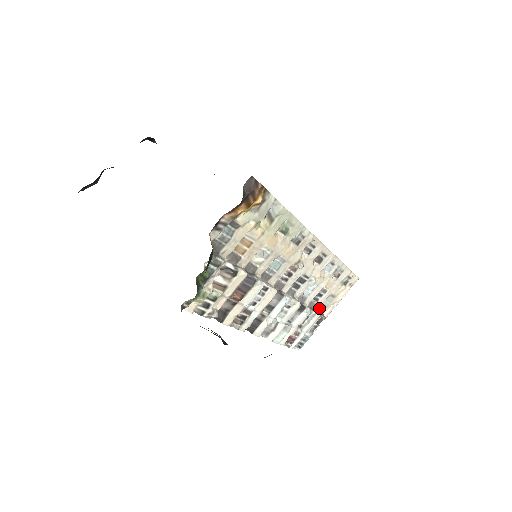
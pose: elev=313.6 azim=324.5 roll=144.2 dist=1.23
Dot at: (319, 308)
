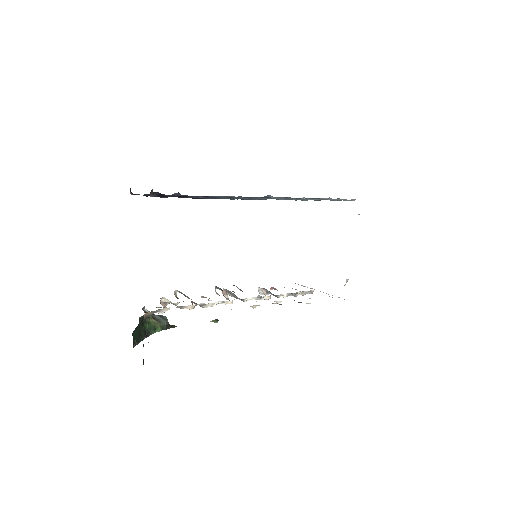
Dot at: (306, 291)
